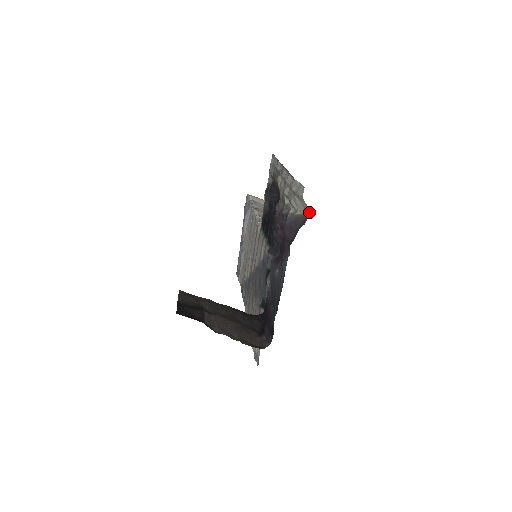
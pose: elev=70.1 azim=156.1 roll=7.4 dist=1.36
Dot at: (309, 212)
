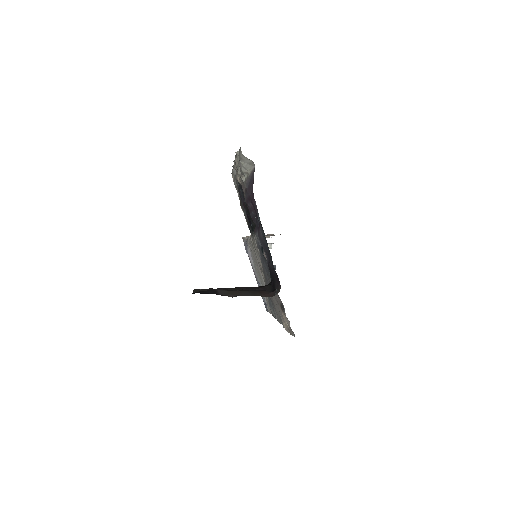
Dot at: (253, 164)
